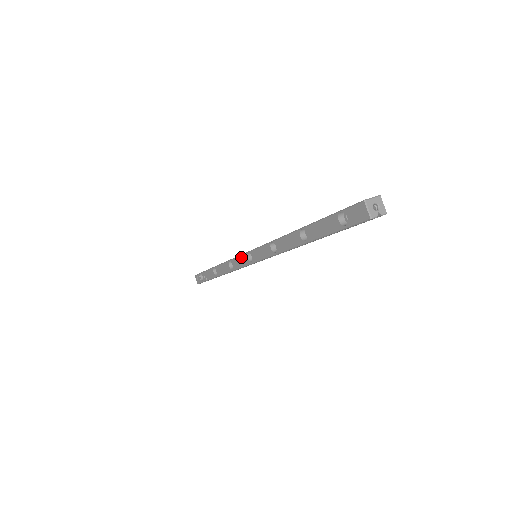
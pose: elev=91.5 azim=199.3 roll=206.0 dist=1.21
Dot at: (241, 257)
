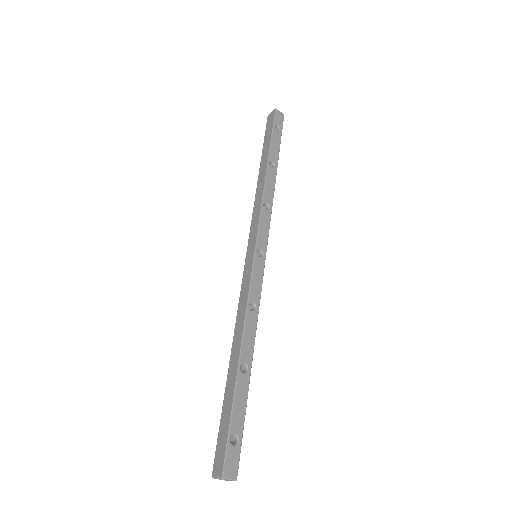
Dot at: (250, 240)
